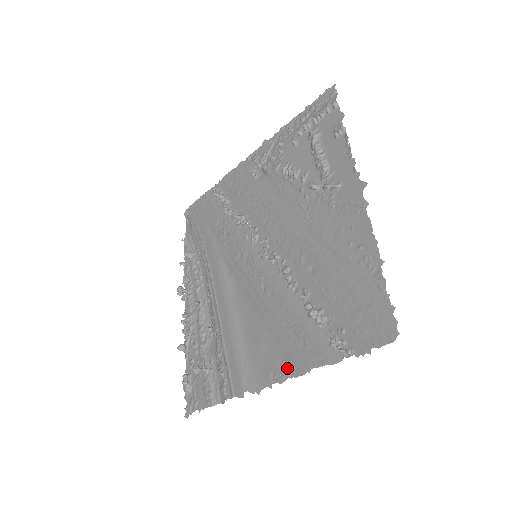
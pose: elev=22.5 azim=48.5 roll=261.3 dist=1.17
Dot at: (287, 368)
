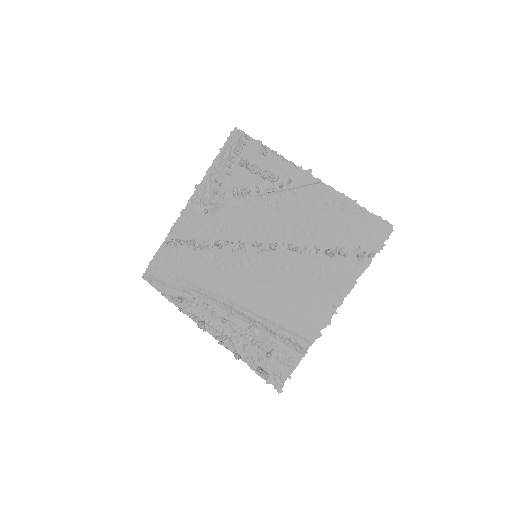
Dot at: (339, 294)
